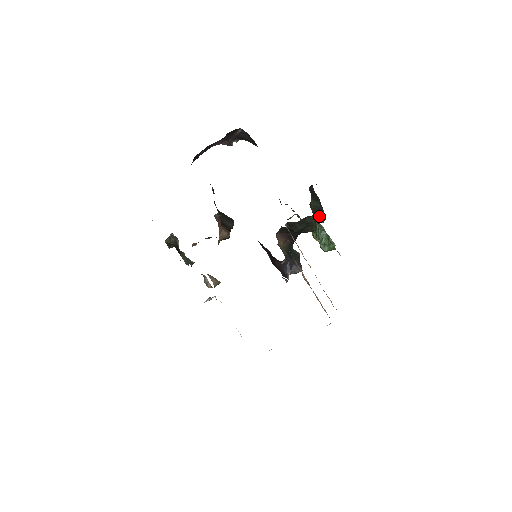
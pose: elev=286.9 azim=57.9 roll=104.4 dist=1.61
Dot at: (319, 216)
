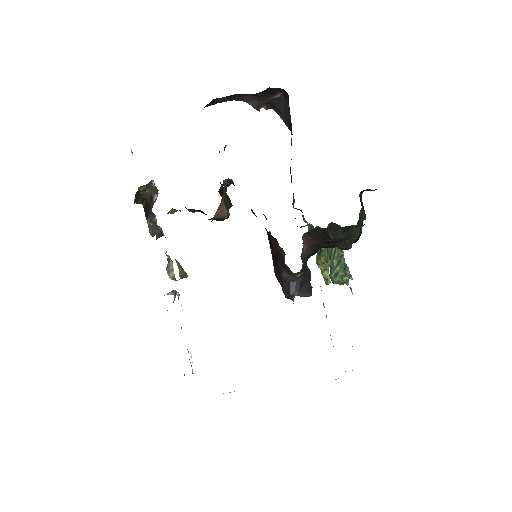
Dot at: occluded
